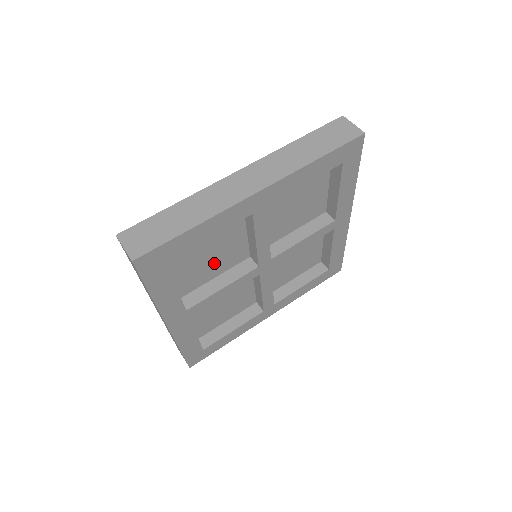
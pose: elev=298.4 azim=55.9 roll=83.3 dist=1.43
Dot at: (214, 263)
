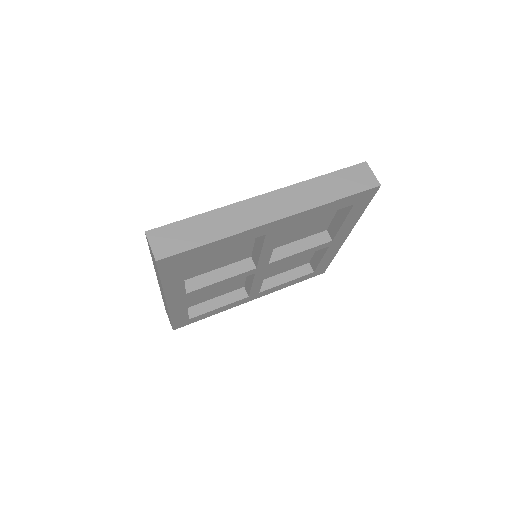
Dot at: (219, 259)
